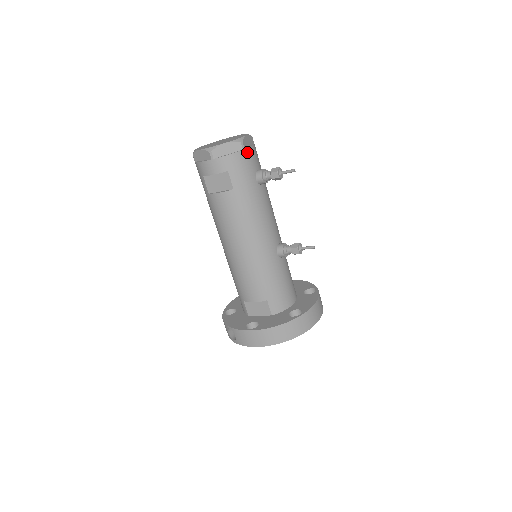
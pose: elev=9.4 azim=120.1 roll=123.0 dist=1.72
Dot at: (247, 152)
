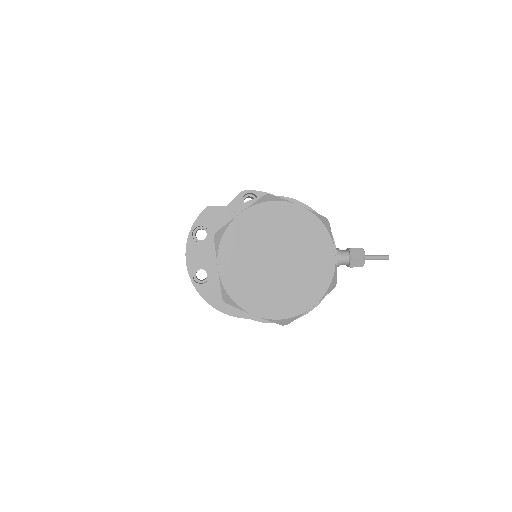
Dot at: occluded
